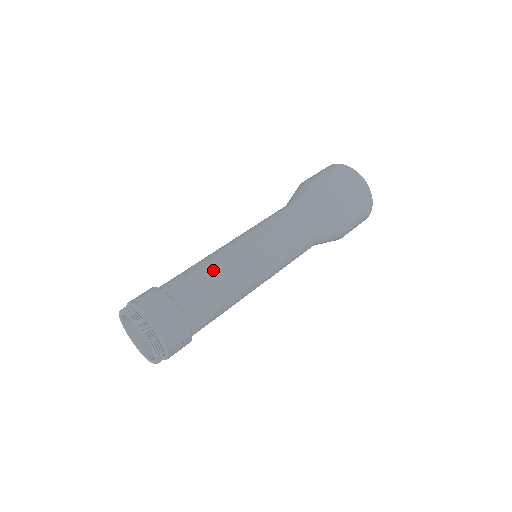
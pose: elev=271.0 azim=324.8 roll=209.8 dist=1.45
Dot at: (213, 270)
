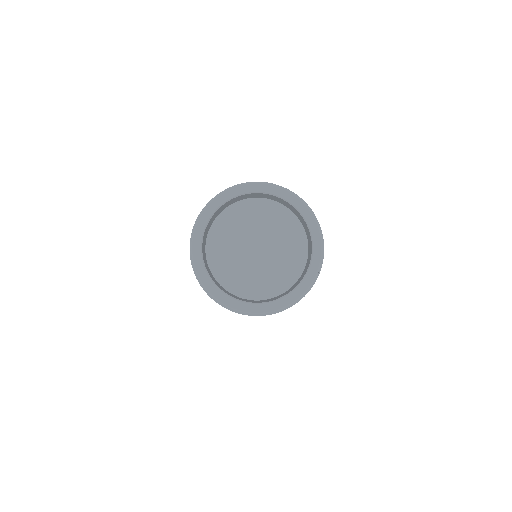
Dot at: occluded
